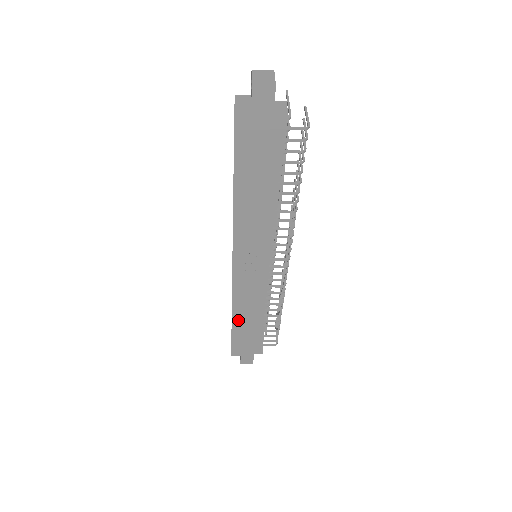
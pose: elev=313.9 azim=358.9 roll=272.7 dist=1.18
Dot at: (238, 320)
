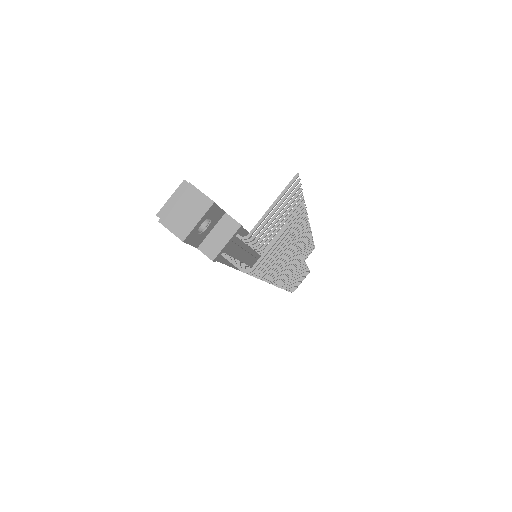
Dot at: occluded
